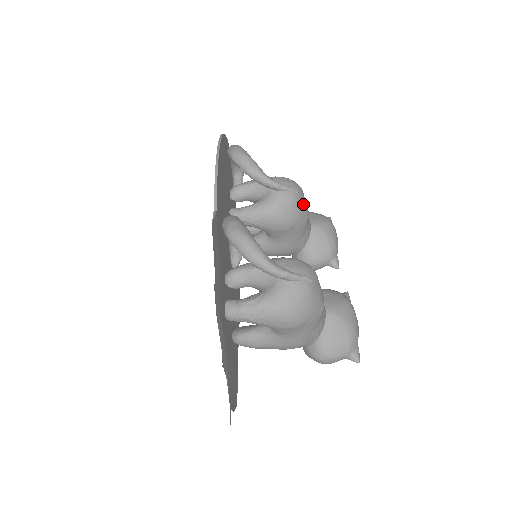
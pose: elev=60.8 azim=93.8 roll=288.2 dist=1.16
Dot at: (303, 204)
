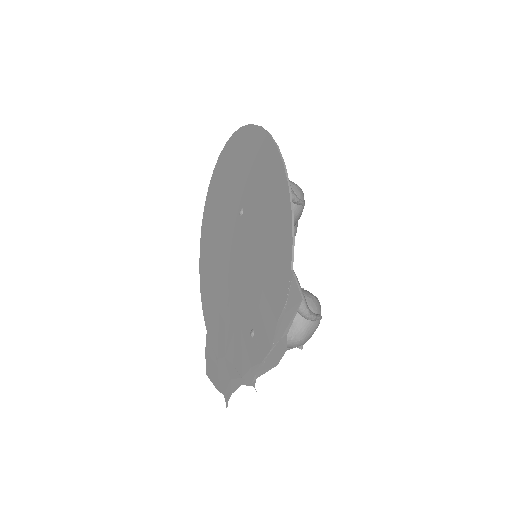
Dot at: occluded
